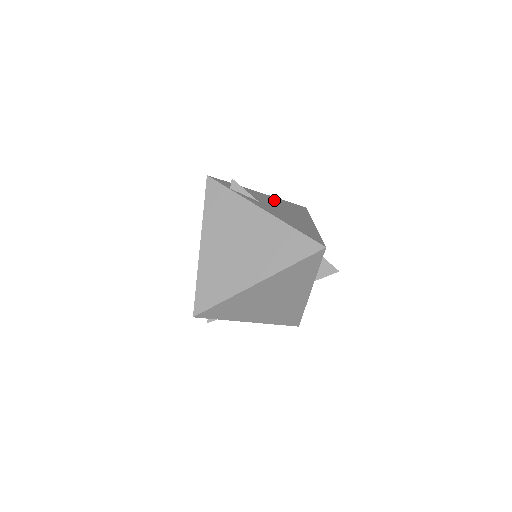
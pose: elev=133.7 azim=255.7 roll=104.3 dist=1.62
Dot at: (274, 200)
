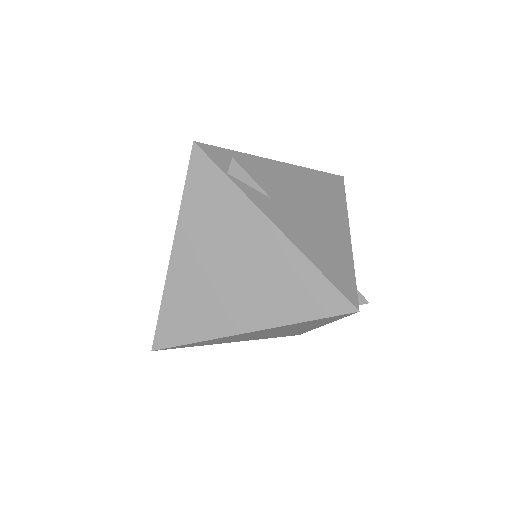
Dot at: (297, 178)
